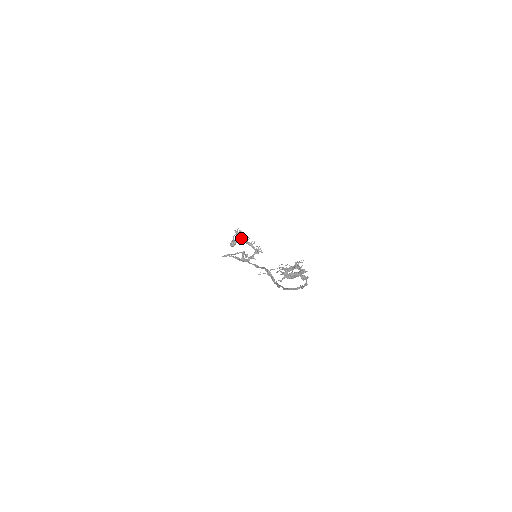
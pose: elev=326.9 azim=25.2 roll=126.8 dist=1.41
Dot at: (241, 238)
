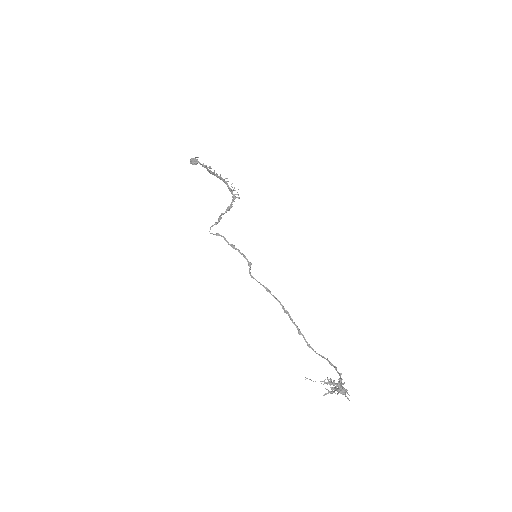
Dot at: (210, 173)
